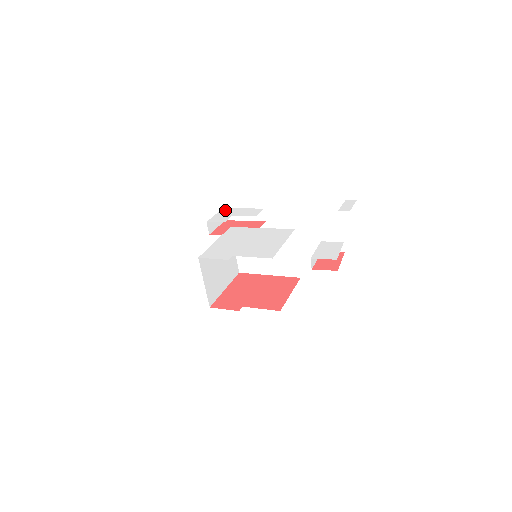
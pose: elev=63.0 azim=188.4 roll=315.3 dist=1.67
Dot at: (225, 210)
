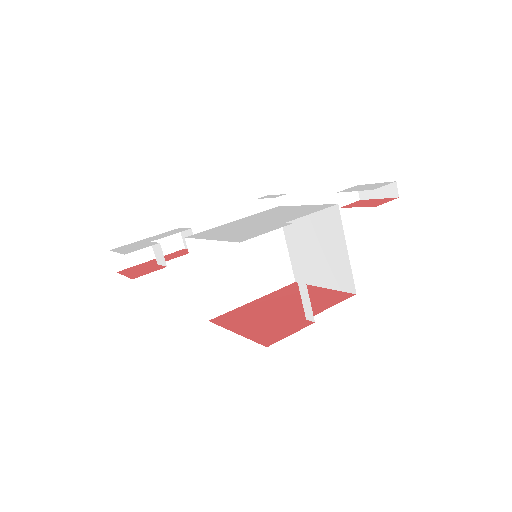
Dot at: (121, 247)
